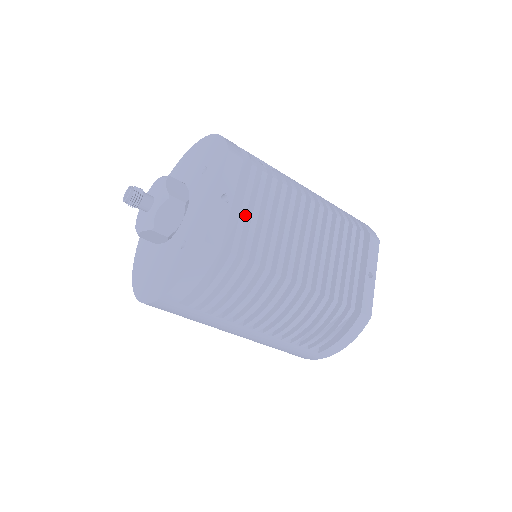
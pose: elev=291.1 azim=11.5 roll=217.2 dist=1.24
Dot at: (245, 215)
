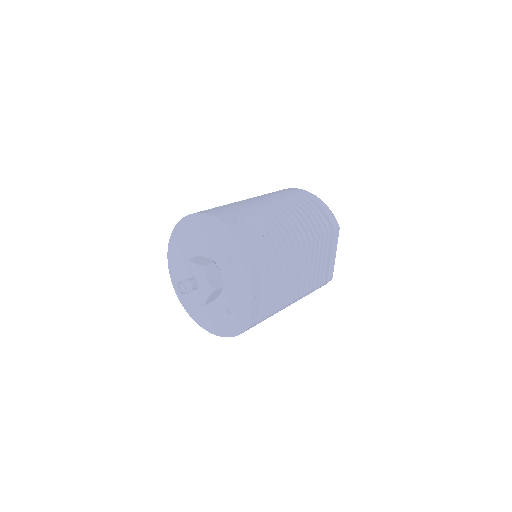
Dot at: occluded
